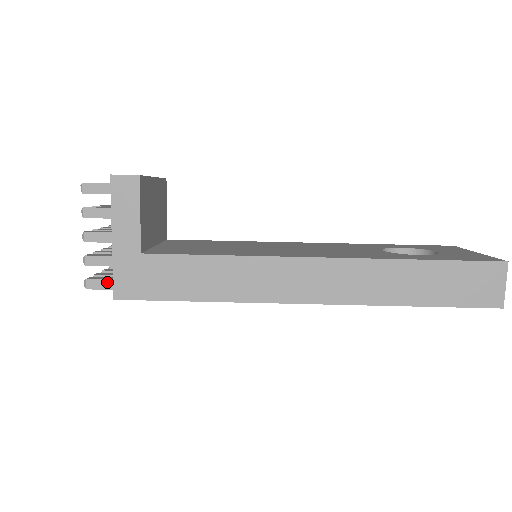
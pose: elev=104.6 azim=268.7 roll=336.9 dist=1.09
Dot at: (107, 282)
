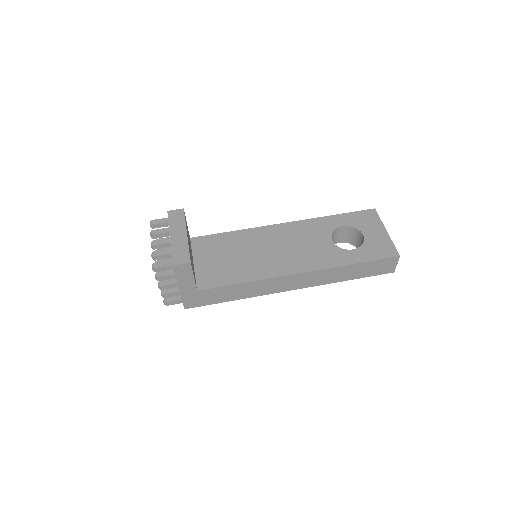
Dot at: (178, 301)
